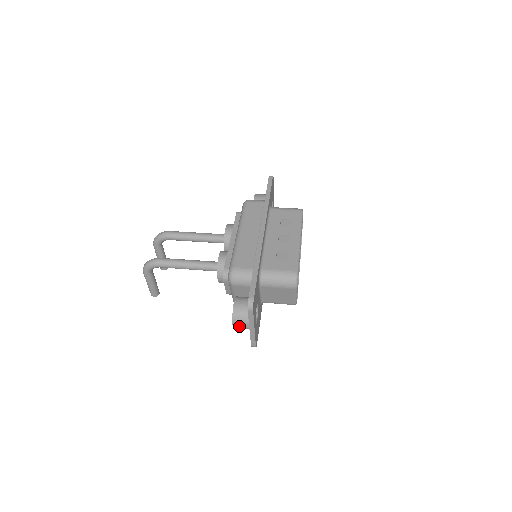
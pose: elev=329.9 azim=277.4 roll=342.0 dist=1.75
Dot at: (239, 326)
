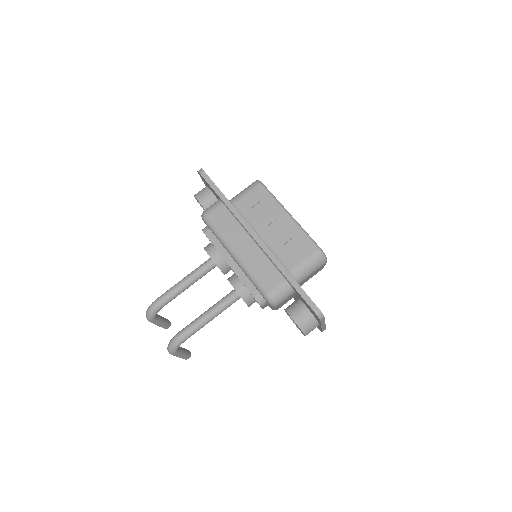
Dot at: occluded
